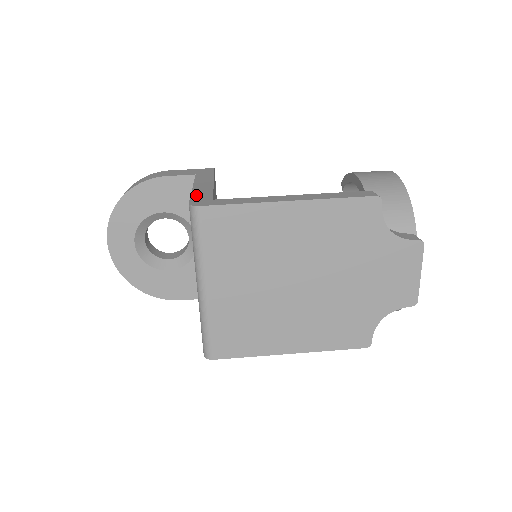
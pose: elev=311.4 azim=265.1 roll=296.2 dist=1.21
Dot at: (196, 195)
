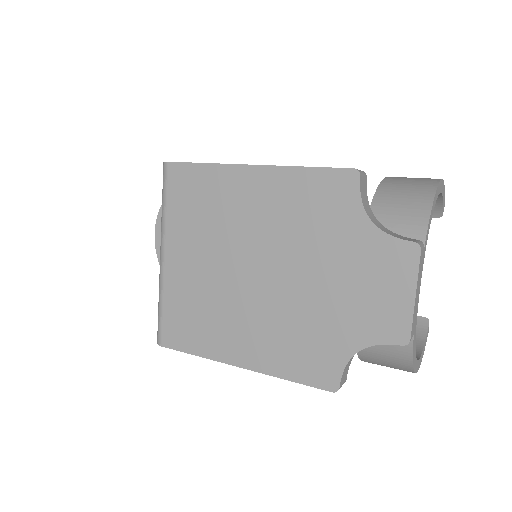
Dot at: occluded
